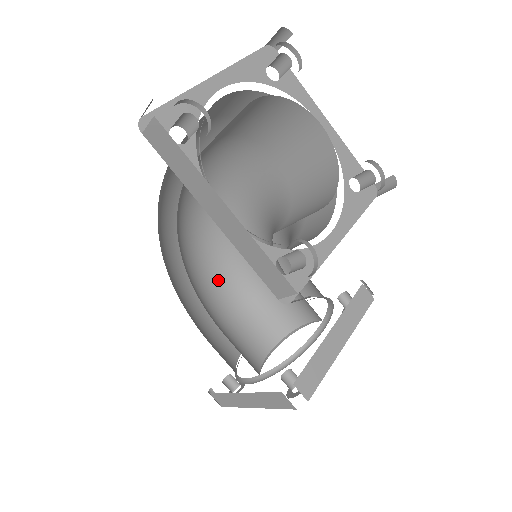
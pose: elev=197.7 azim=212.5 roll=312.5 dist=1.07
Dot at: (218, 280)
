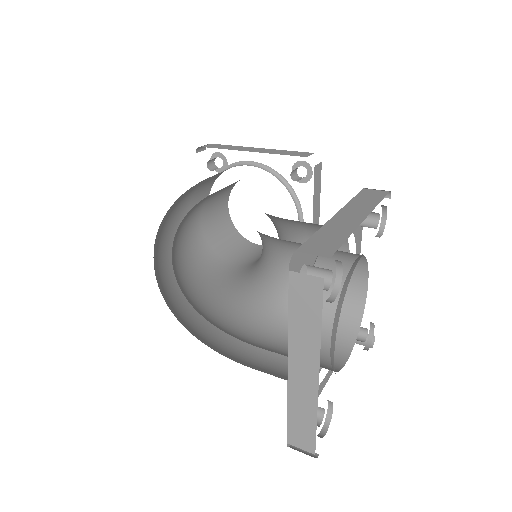
Dot at: (182, 231)
